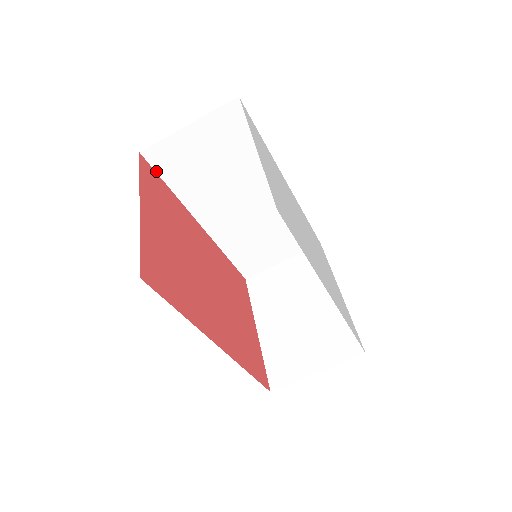
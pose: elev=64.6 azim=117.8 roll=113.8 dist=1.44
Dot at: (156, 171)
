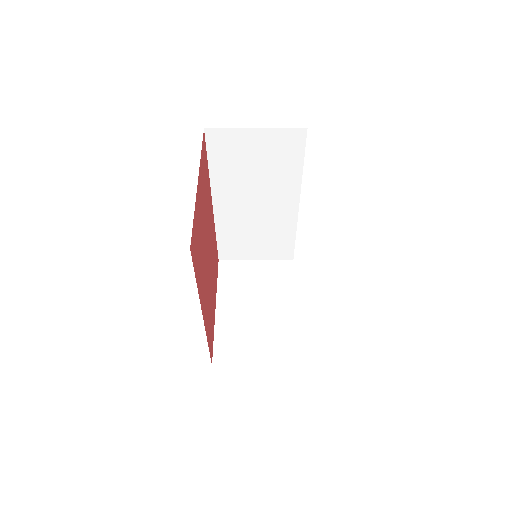
Dot at: (207, 148)
